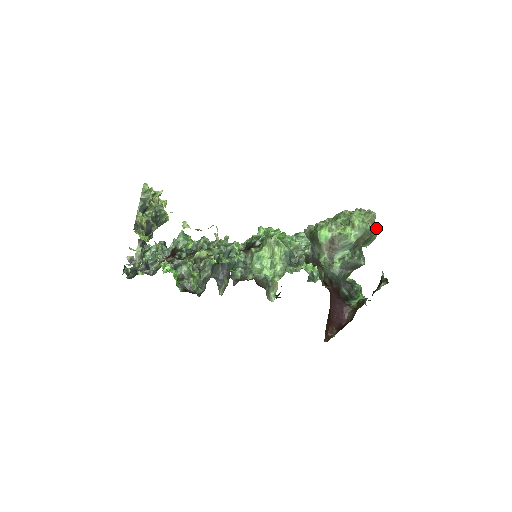
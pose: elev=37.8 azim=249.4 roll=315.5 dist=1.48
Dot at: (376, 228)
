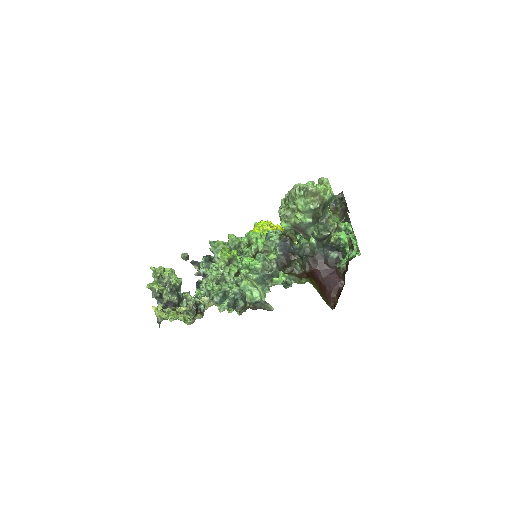
Dot at: (323, 196)
